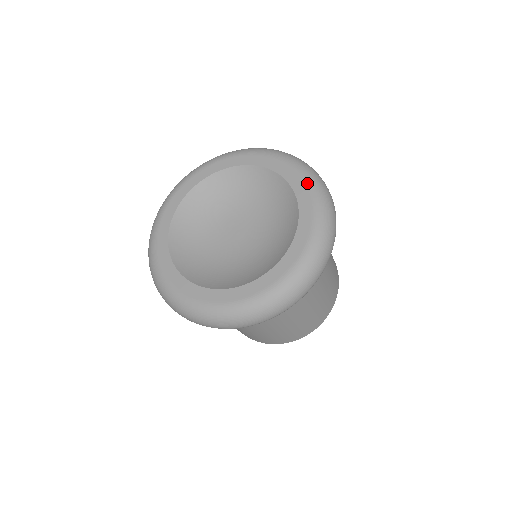
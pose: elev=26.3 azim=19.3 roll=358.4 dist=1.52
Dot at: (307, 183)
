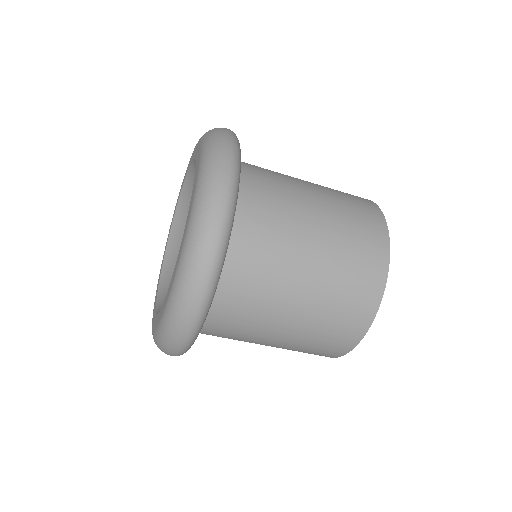
Dot at: occluded
